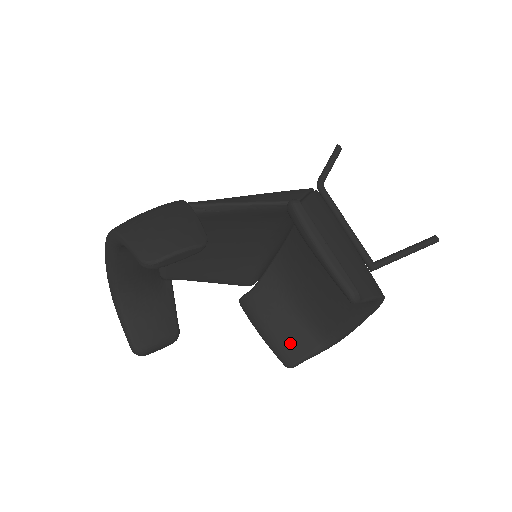
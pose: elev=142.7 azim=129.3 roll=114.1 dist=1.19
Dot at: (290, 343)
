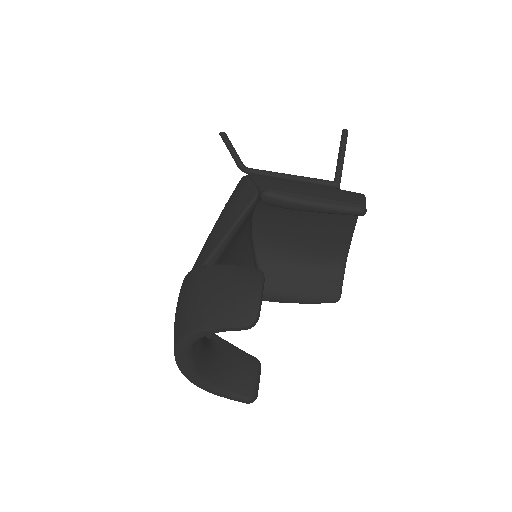
Dot at: (323, 286)
